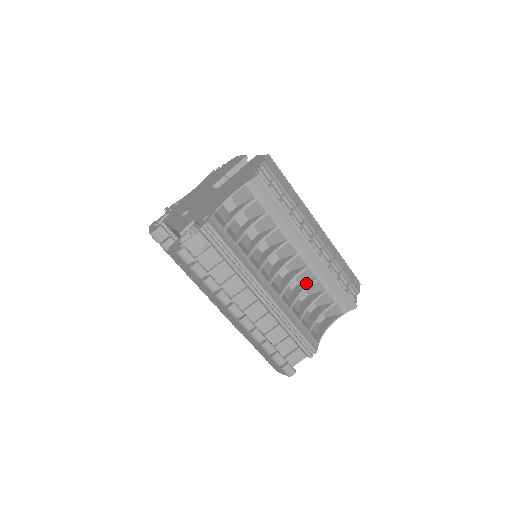
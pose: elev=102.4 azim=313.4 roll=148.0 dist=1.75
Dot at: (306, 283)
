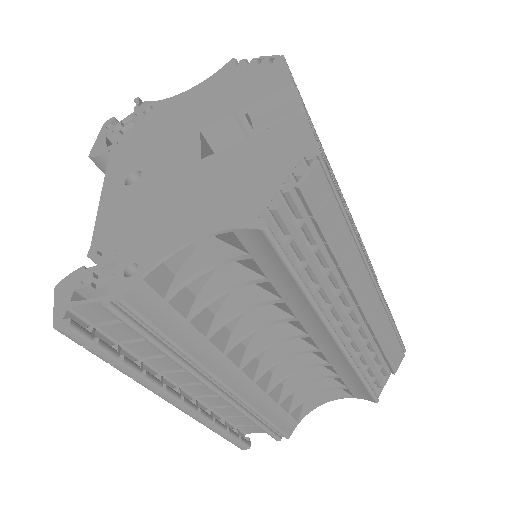
Dot at: (310, 358)
